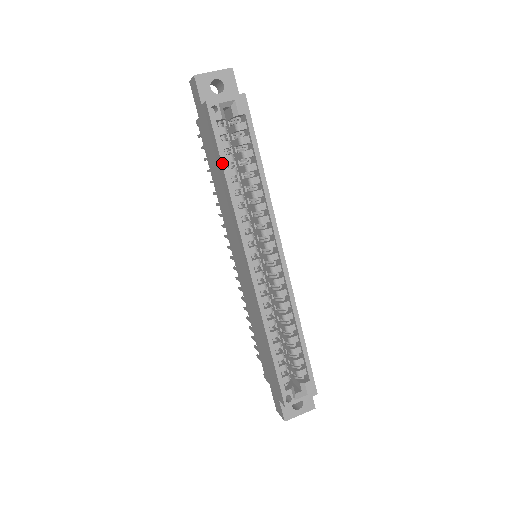
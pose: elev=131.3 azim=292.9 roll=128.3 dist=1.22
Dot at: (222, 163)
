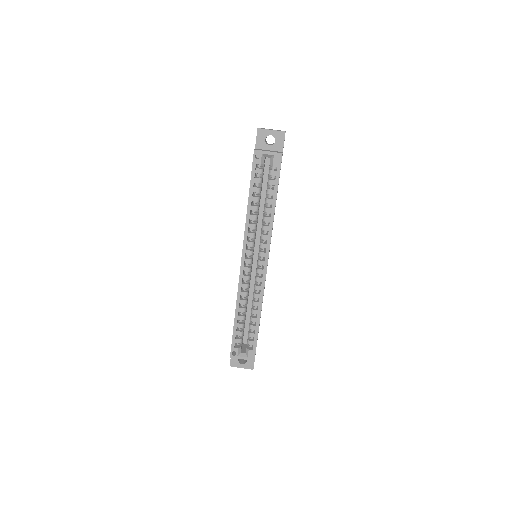
Dot at: (249, 191)
